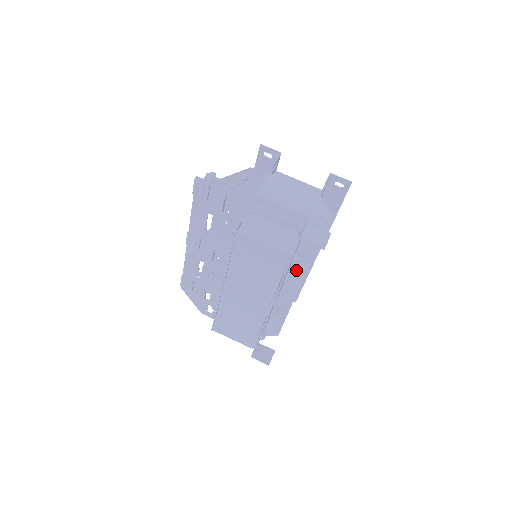
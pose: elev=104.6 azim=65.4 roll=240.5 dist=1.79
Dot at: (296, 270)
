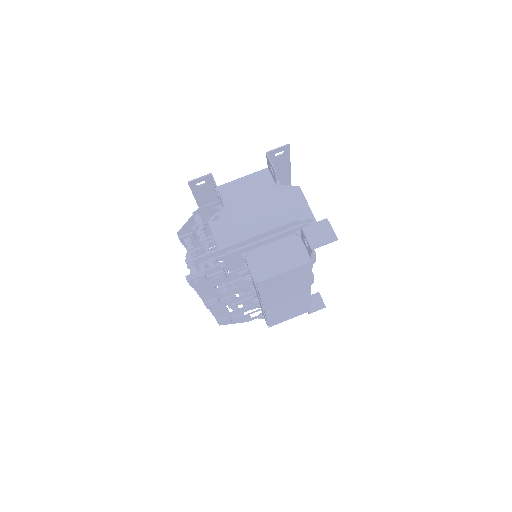
Dot at: occluded
